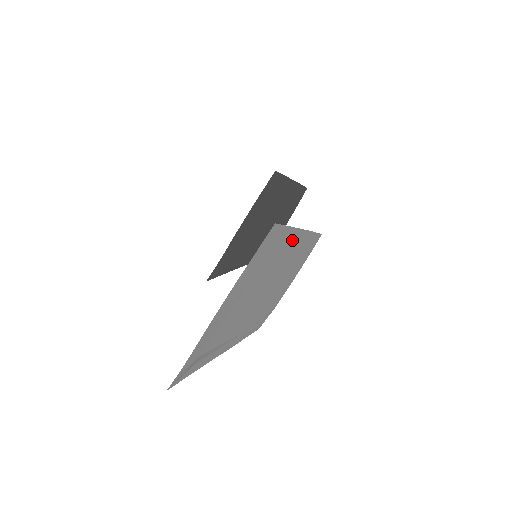
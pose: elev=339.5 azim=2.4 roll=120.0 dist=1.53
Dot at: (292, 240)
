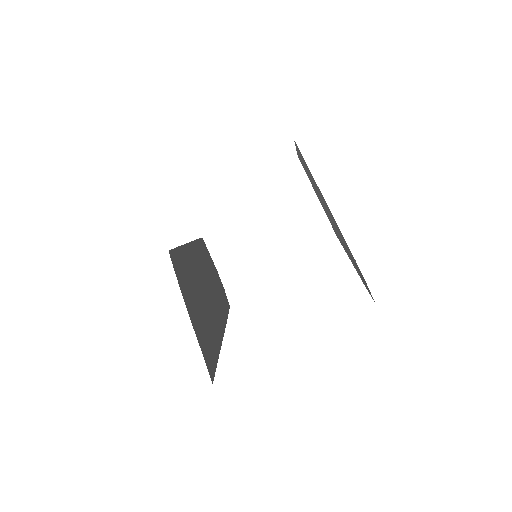
Dot at: (300, 157)
